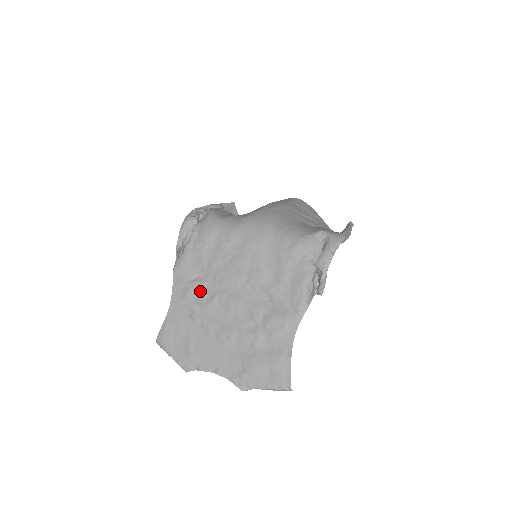
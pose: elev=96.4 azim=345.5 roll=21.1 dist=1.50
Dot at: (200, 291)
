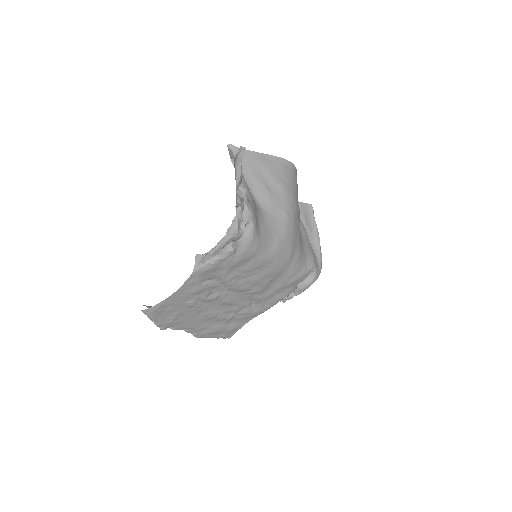
Dot at: (208, 291)
